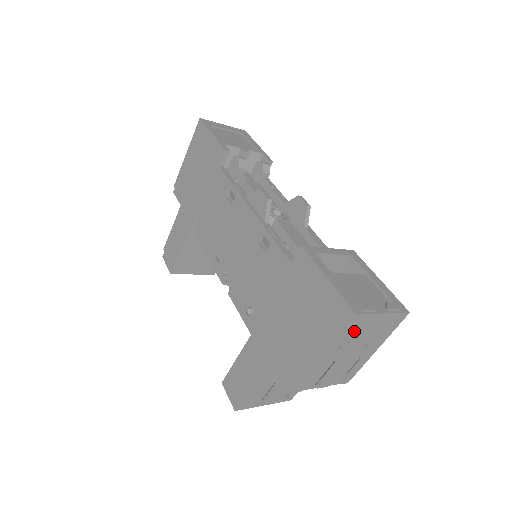
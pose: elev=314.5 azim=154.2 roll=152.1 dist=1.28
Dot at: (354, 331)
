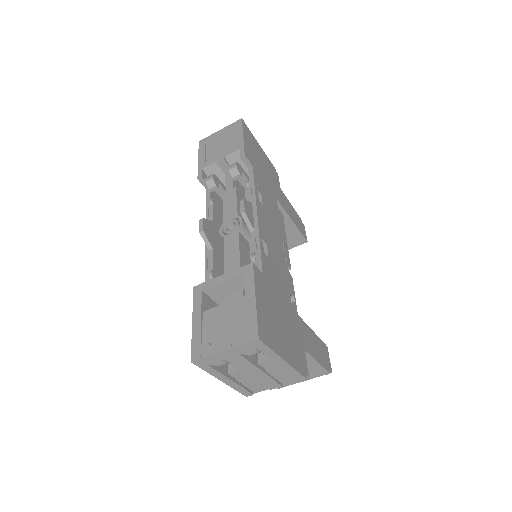
Dot at: (220, 364)
